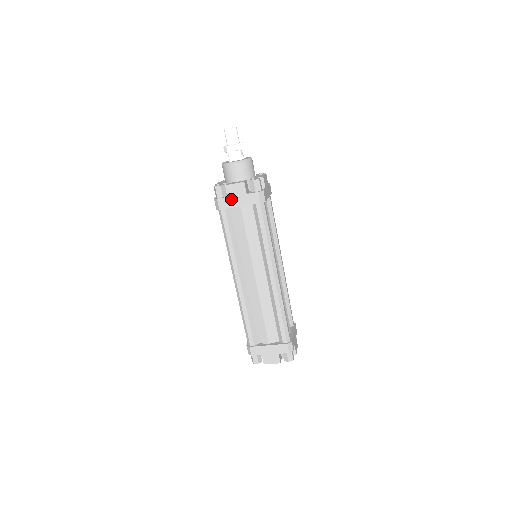
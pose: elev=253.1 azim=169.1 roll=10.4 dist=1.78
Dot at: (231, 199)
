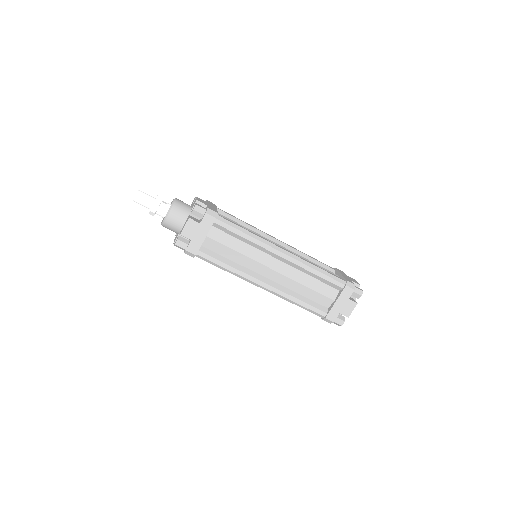
Dot at: (194, 239)
